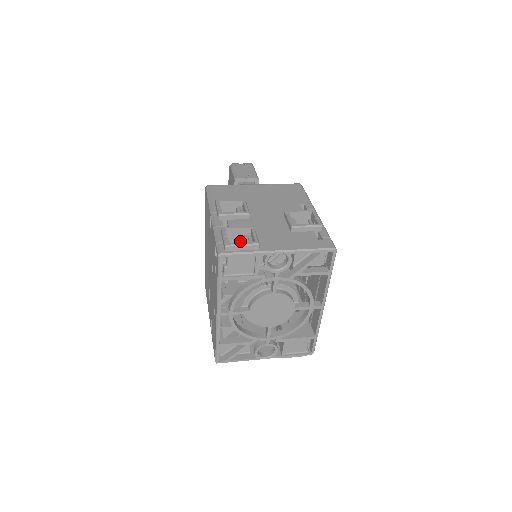
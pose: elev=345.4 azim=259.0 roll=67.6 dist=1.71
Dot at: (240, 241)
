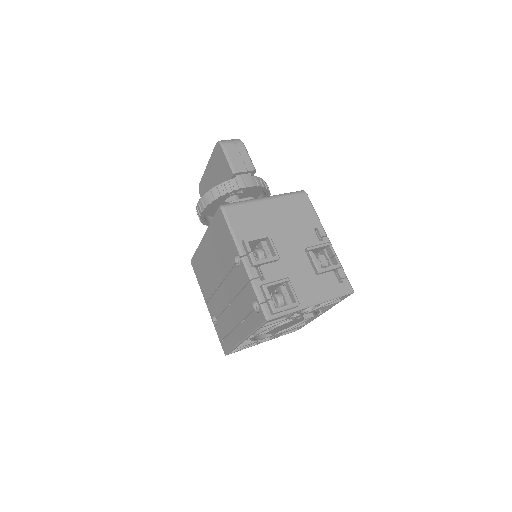
Dot at: (273, 288)
